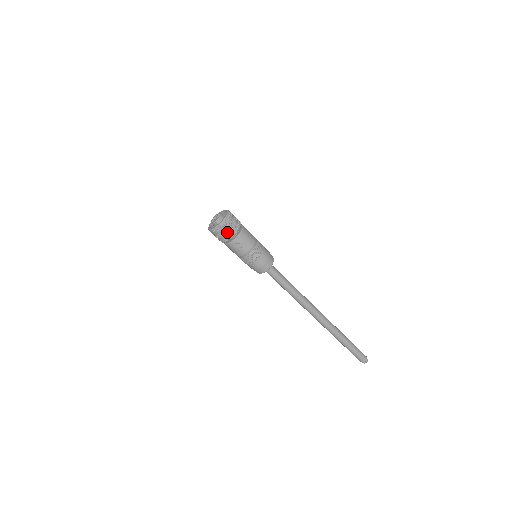
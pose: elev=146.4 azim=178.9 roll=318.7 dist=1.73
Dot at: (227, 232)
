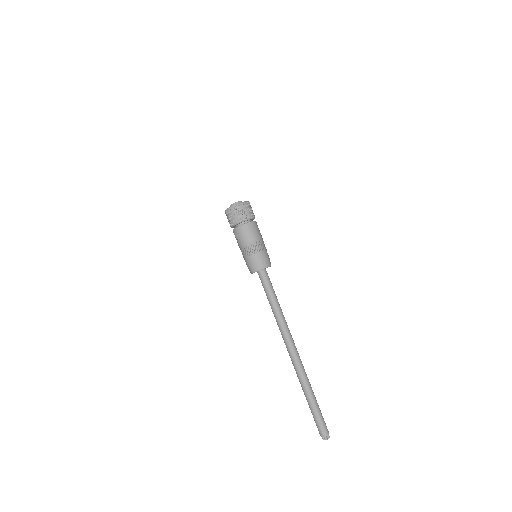
Dot at: (231, 218)
